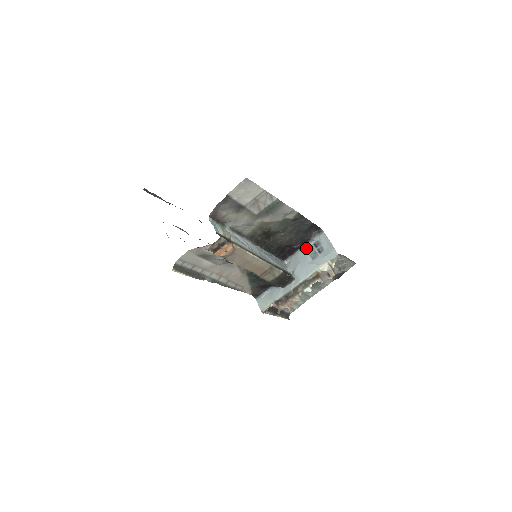
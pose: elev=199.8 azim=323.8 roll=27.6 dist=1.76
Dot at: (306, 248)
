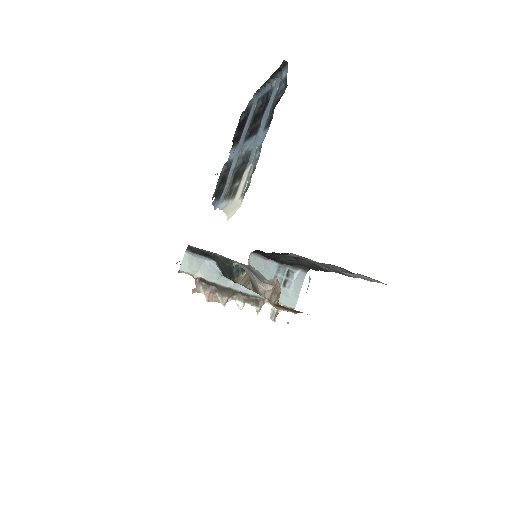
Dot at: (280, 265)
